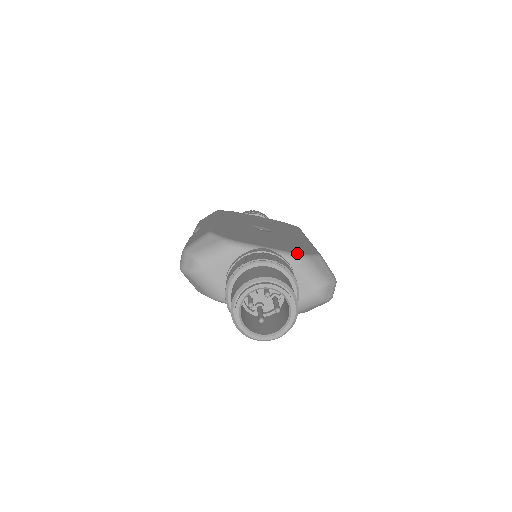
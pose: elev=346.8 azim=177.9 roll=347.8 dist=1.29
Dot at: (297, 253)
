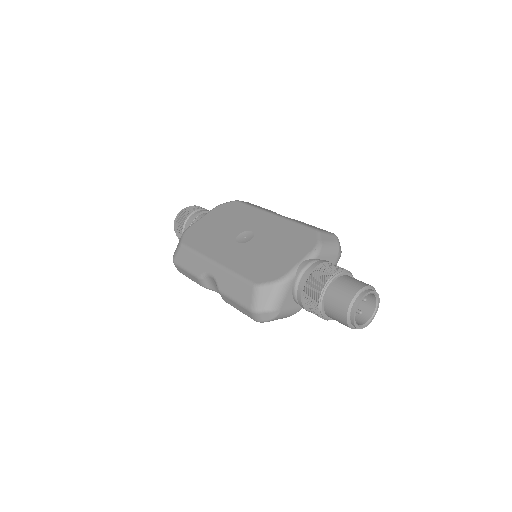
Dot at: (315, 247)
